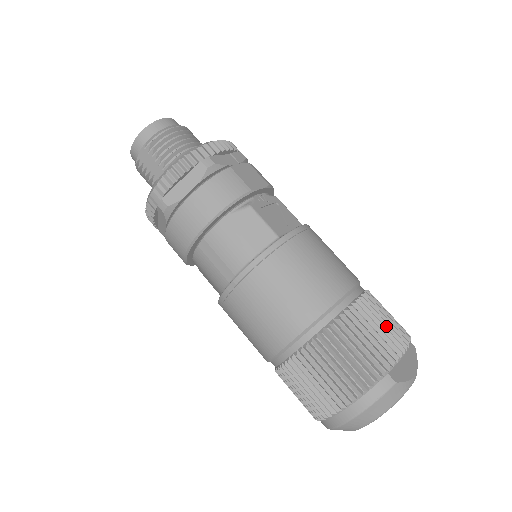
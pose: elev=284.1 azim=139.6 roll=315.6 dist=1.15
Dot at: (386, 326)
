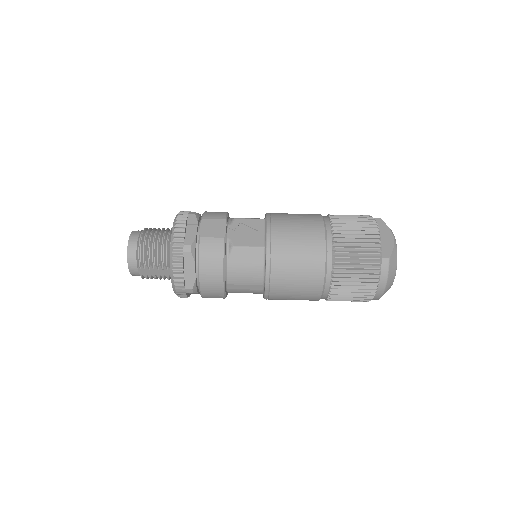
Dot at: (359, 233)
